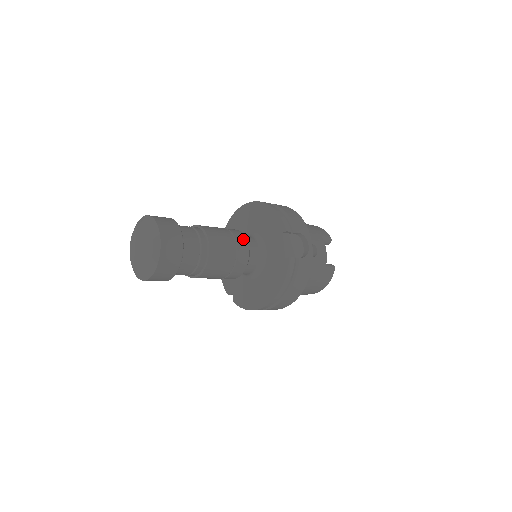
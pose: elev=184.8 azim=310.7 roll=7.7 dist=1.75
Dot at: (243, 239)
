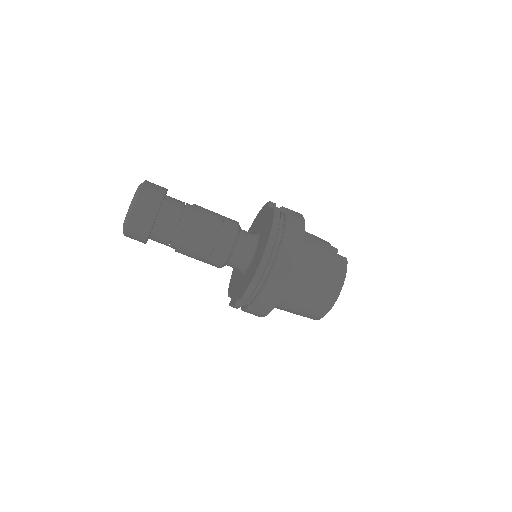
Dot at: occluded
